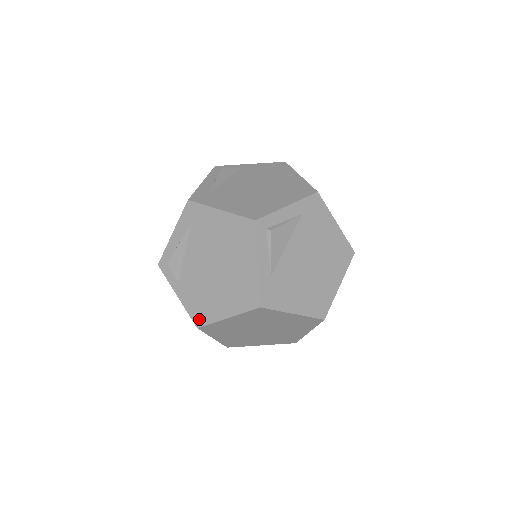
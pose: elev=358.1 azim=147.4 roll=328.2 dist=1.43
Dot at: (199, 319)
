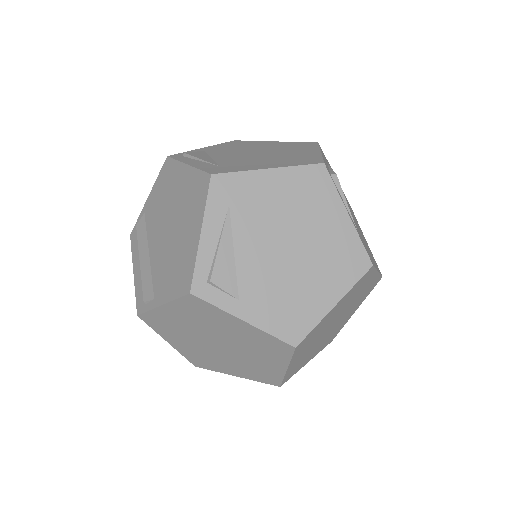
Dot at: (294, 333)
